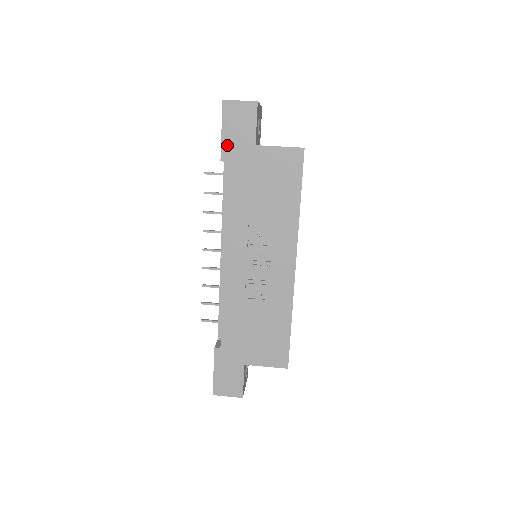
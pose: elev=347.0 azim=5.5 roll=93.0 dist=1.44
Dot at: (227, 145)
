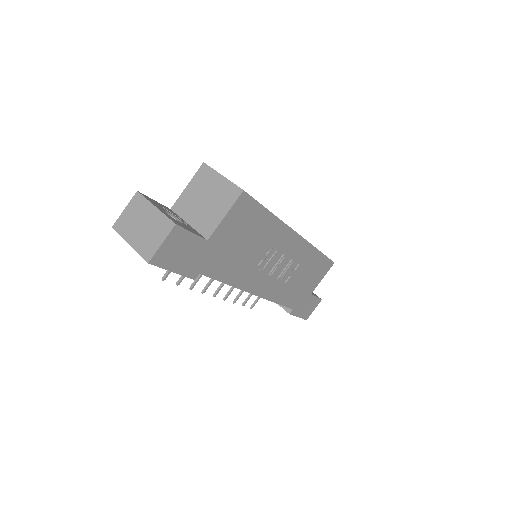
Dot at: (188, 270)
